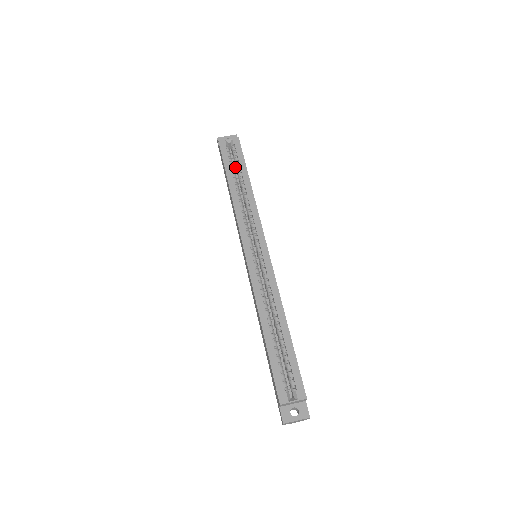
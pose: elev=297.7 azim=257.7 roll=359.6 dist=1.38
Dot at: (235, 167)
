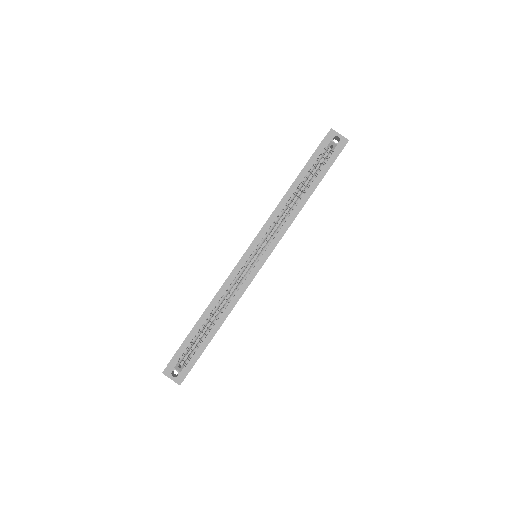
Dot at: (318, 169)
